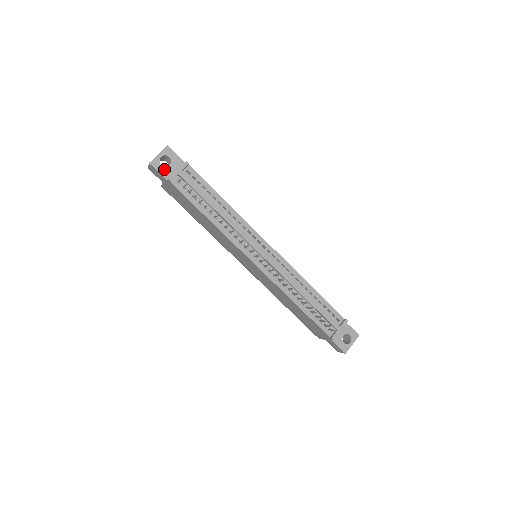
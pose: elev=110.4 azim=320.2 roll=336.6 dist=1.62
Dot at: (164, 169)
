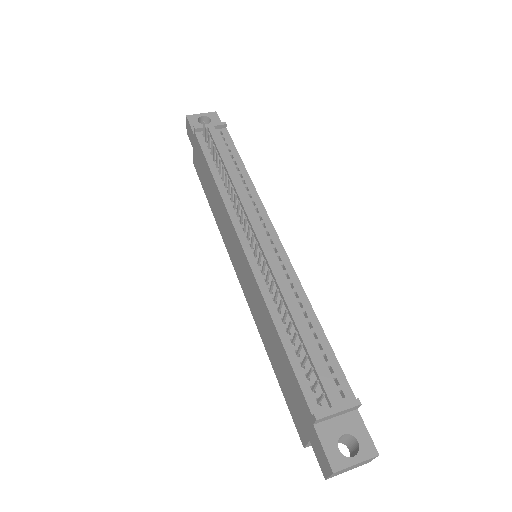
Dot at: occluded
